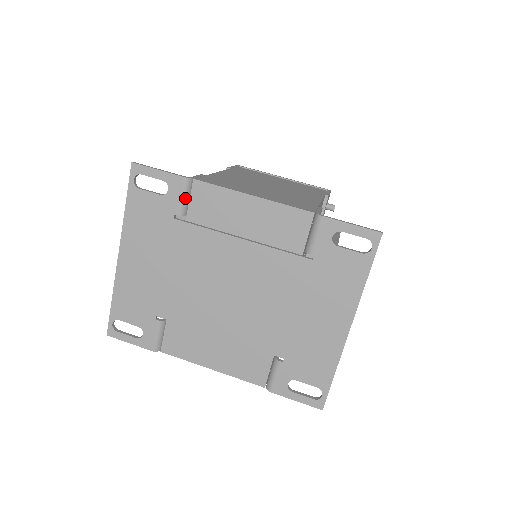
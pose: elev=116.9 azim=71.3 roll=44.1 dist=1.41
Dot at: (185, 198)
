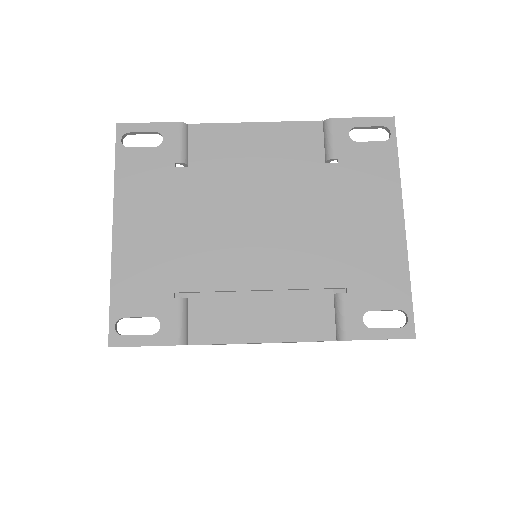
Dot at: (184, 144)
